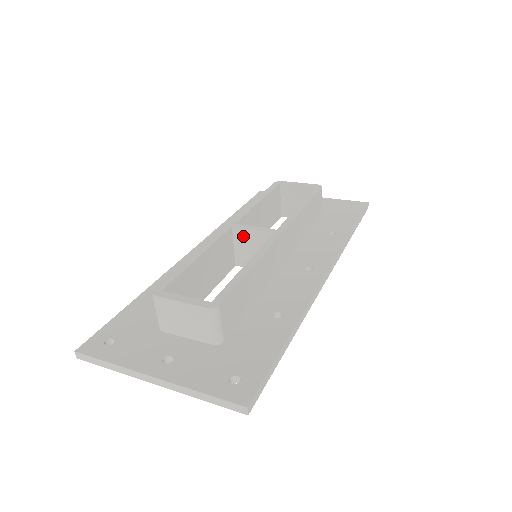
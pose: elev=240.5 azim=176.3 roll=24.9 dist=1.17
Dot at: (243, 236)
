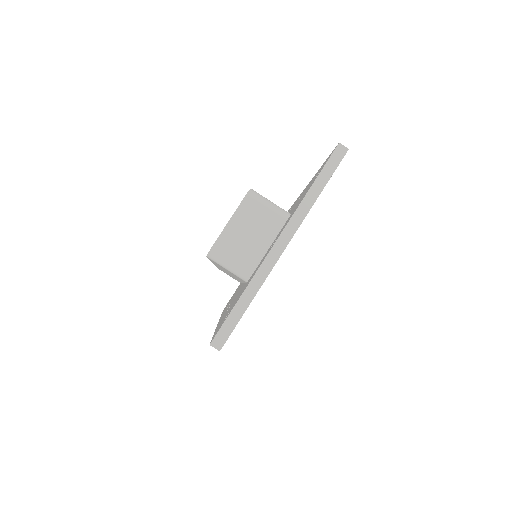
Dot at: occluded
